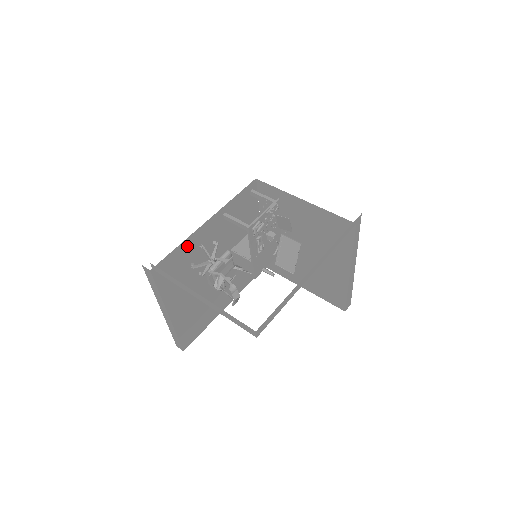
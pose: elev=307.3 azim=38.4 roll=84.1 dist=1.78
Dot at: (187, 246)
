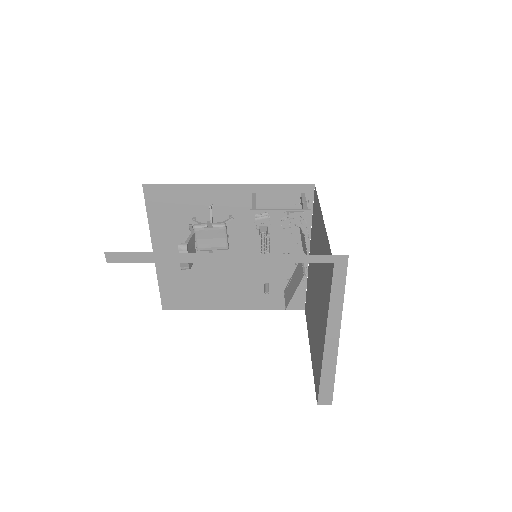
Dot at: (194, 193)
